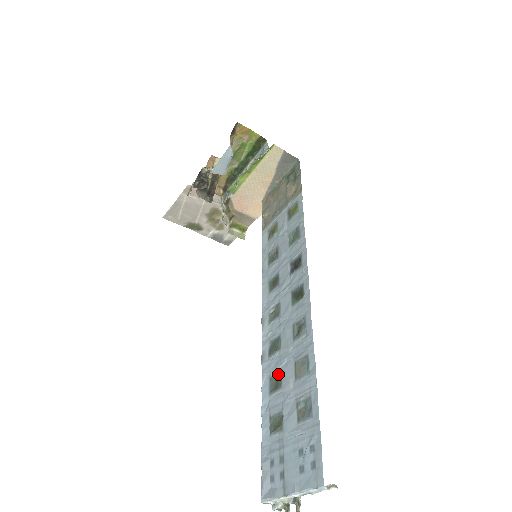
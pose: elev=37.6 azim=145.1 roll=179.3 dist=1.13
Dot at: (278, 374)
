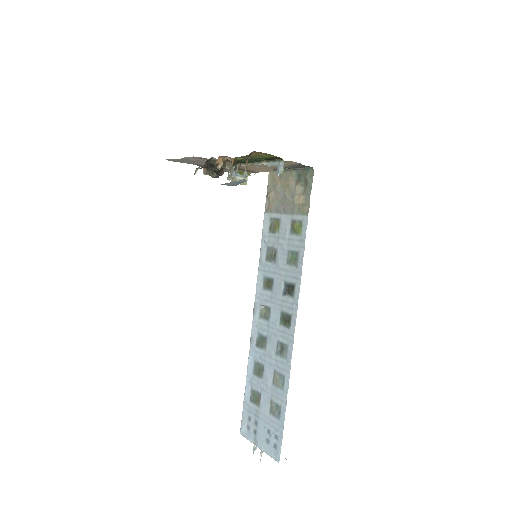
Dot at: (261, 365)
